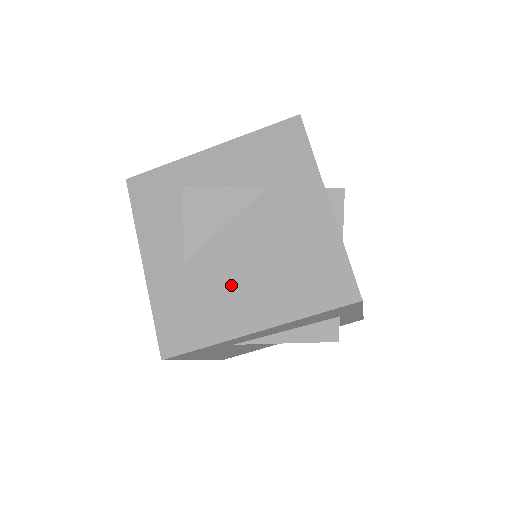
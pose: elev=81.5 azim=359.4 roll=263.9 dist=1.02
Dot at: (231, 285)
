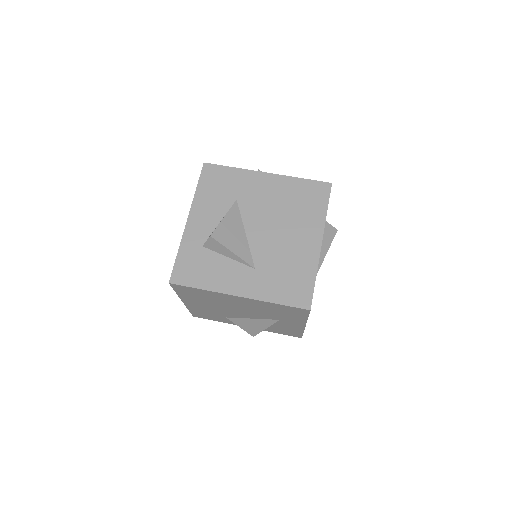
Dot at: (285, 246)
